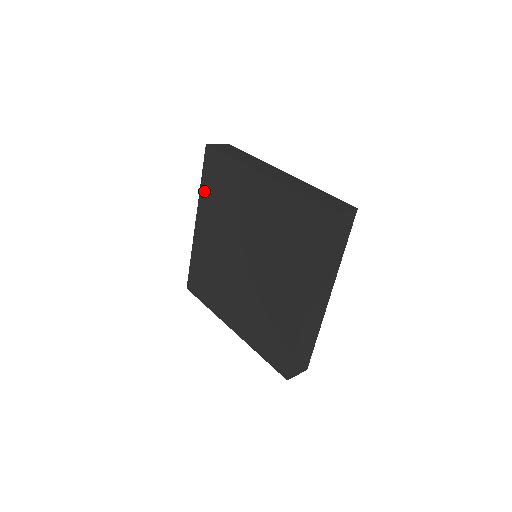
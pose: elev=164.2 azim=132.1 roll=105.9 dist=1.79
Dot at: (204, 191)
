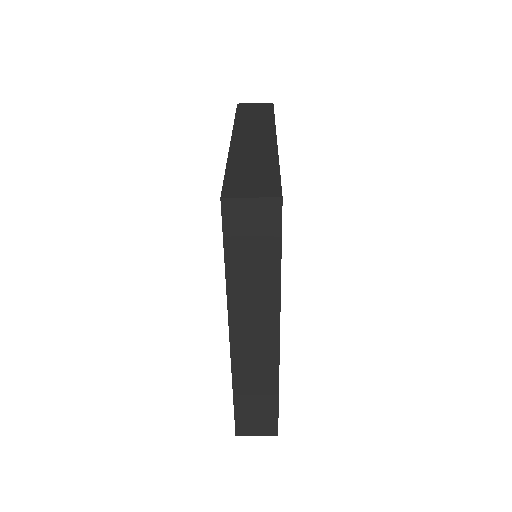
Dot at: occluded
